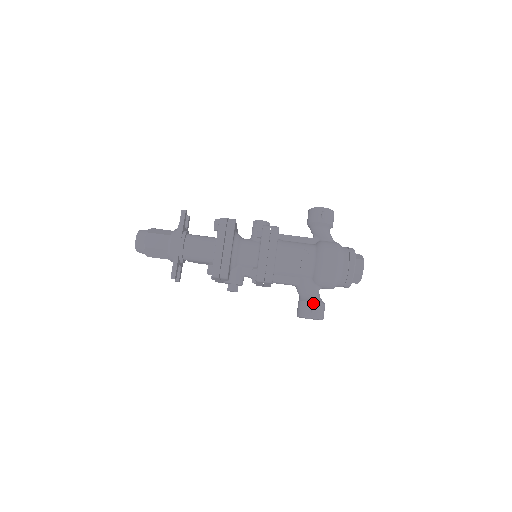
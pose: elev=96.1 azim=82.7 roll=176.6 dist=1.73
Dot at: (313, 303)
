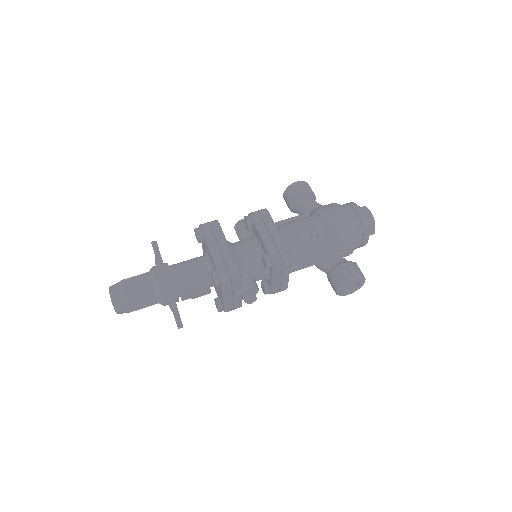
Dot at: (345, 264)
